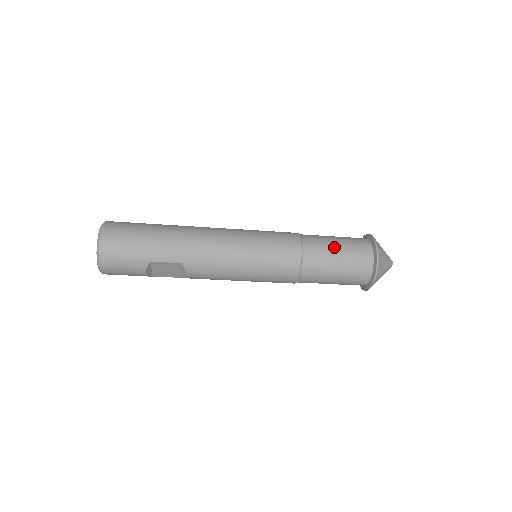
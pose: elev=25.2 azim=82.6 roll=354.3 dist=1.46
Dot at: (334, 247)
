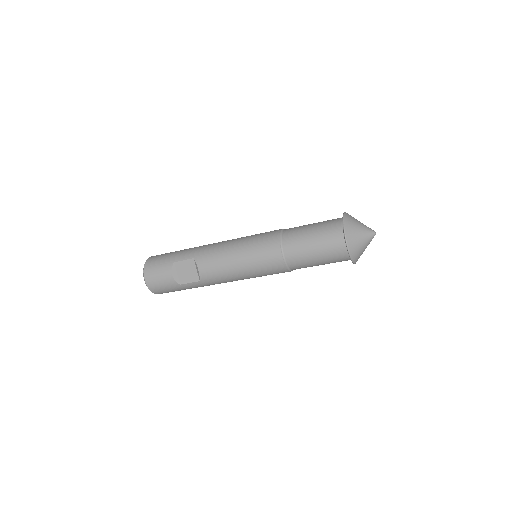
Dot at: (310, 224)
